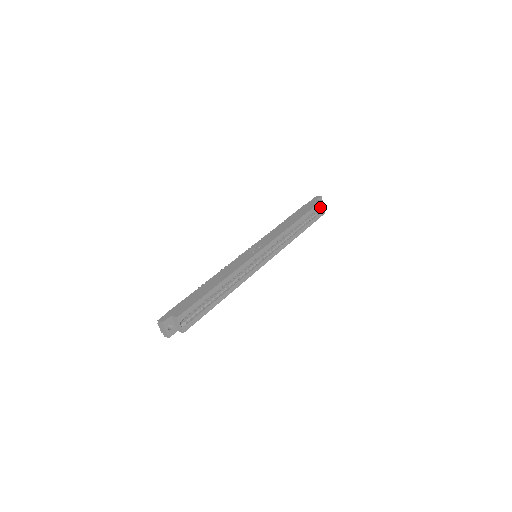
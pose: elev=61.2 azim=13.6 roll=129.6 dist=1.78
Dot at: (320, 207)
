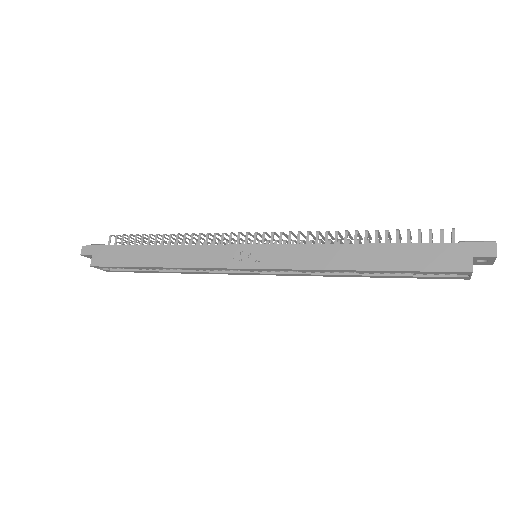
Dot at: occluded
